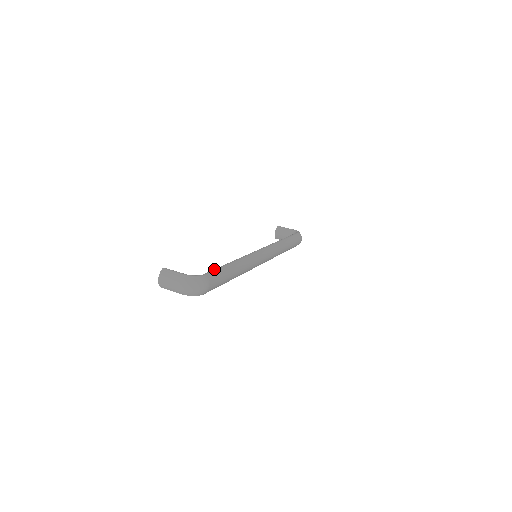
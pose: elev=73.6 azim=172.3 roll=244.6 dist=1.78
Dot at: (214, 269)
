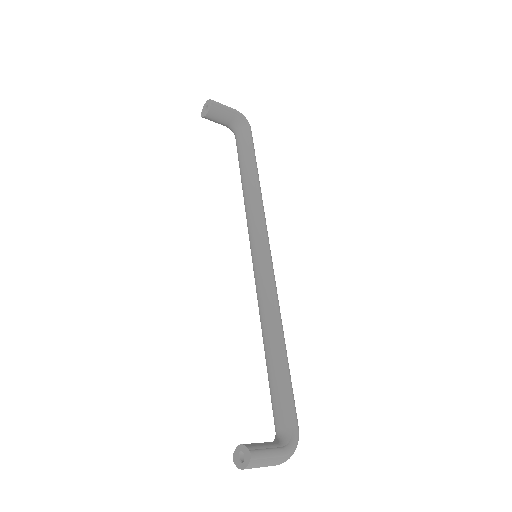
Dot at: (290, 396)
